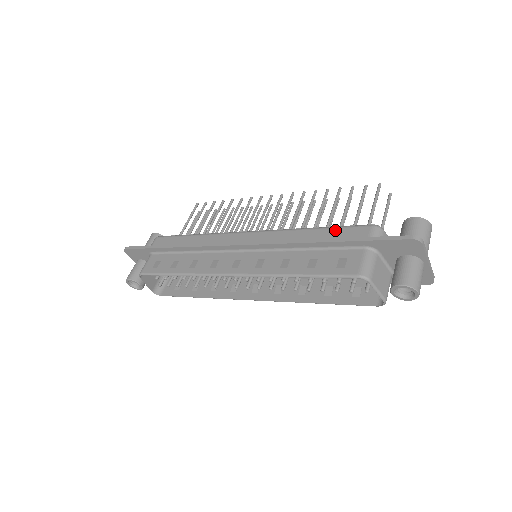
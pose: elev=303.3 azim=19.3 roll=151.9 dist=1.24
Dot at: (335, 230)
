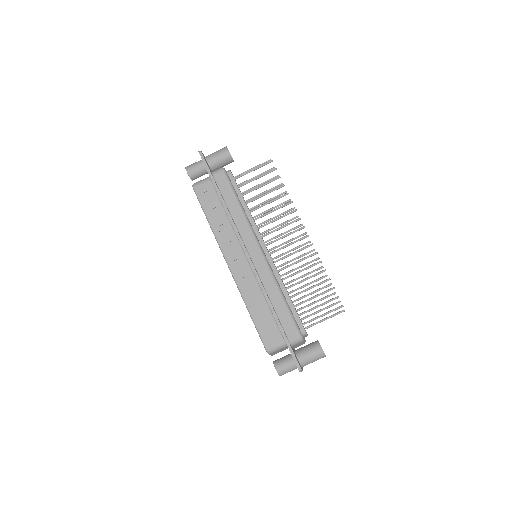
Dot at: (287, 315)
